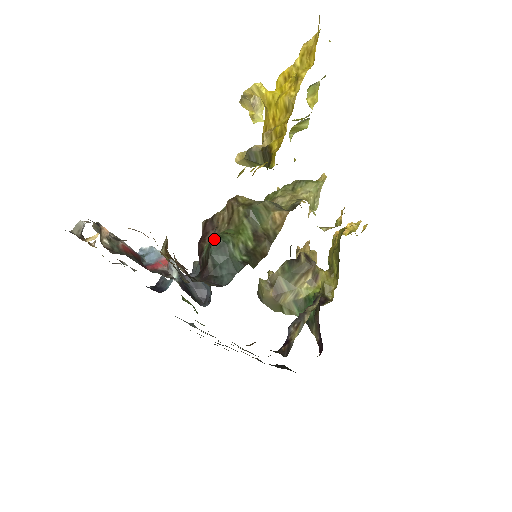
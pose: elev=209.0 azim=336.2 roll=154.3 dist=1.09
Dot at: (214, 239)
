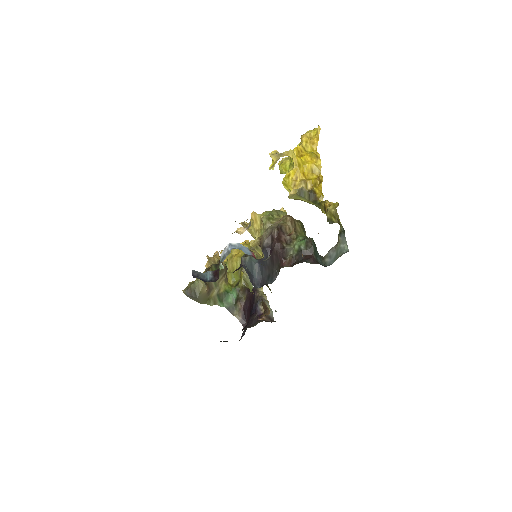
Dot at: (312, 240)
